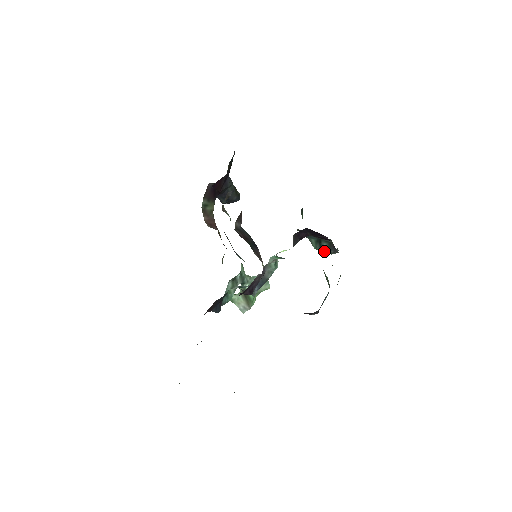
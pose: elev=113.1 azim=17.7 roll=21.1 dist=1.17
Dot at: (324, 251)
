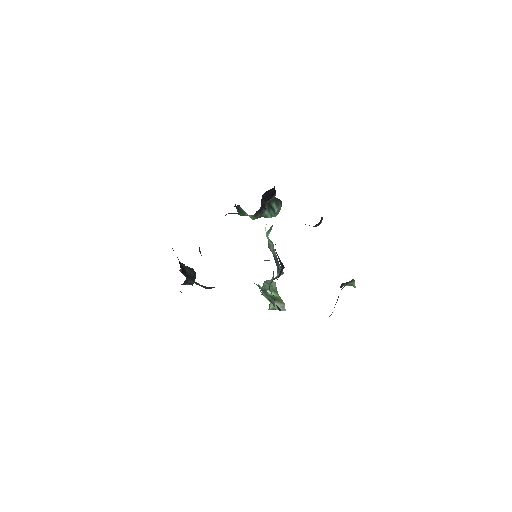
Dot at: occluded
